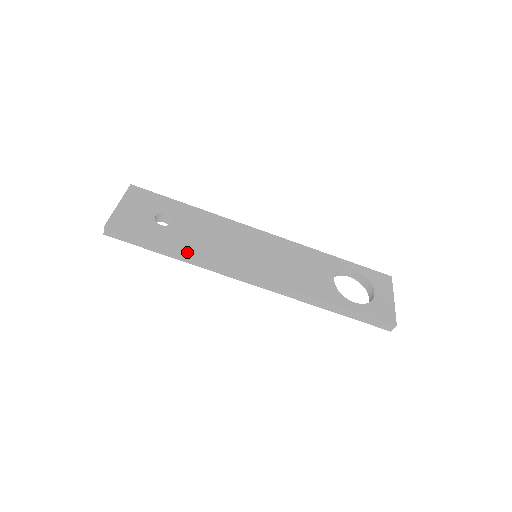
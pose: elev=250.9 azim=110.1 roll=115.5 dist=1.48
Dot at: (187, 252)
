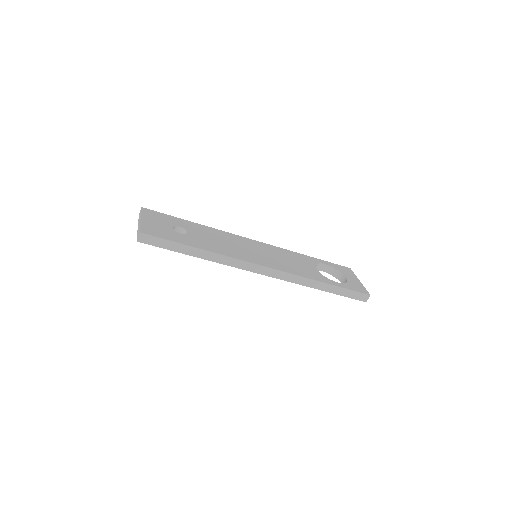
Dot at: (210, 250)
